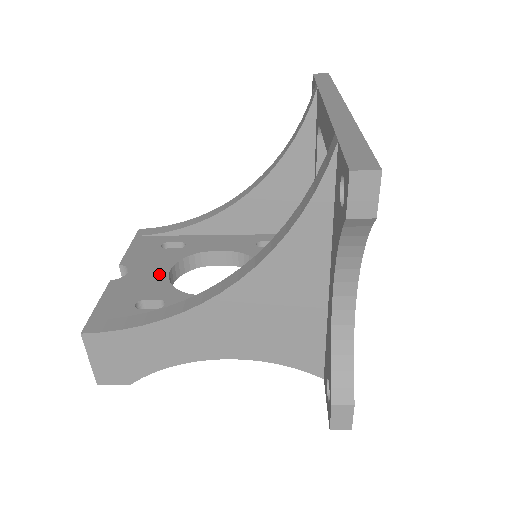
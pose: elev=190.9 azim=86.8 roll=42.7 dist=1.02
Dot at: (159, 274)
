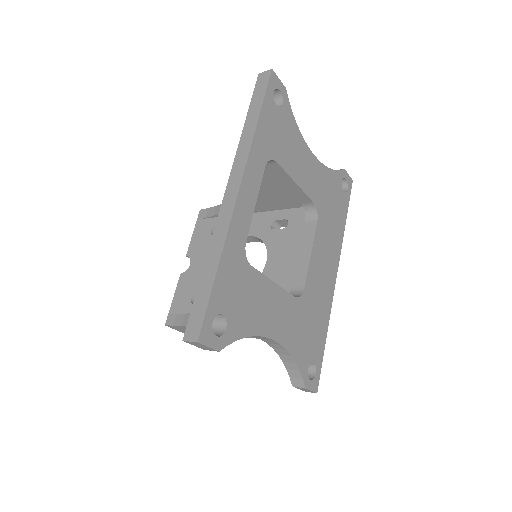
Dot at: occluded
